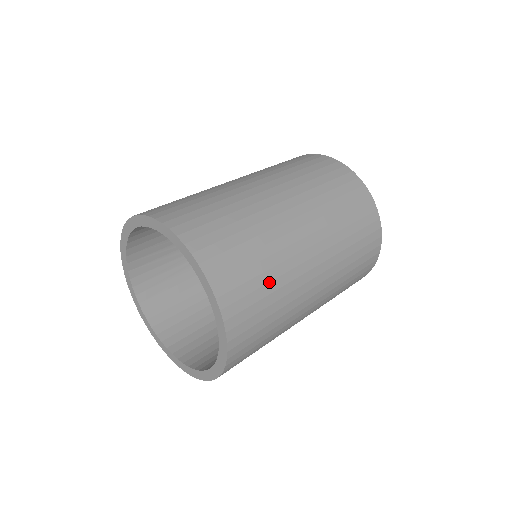
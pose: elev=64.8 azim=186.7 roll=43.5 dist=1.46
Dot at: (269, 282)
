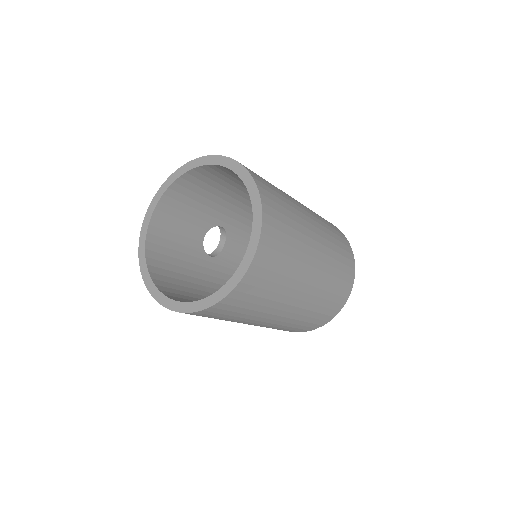
Dot at: (290, 246)
